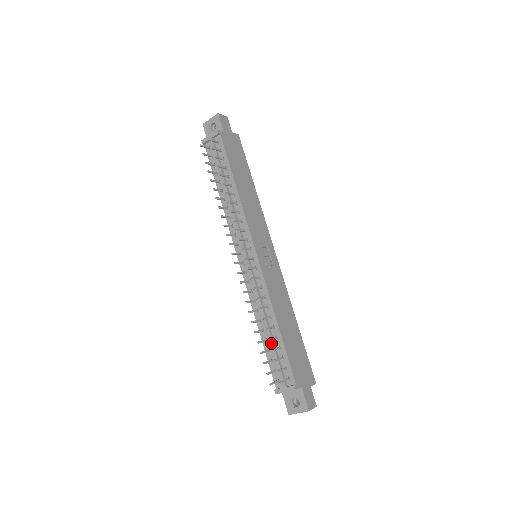
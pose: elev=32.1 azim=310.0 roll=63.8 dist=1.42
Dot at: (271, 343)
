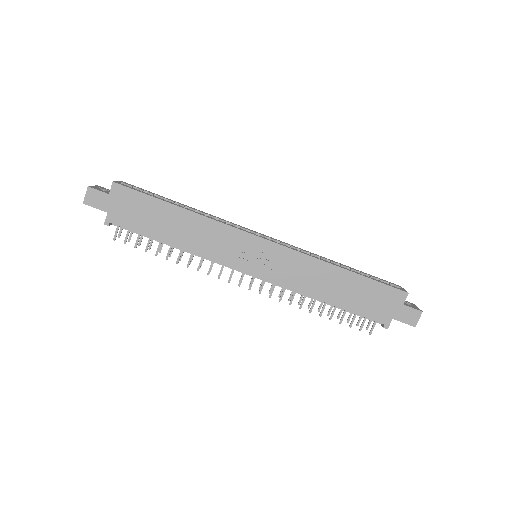
Dot at: (338, 308)
